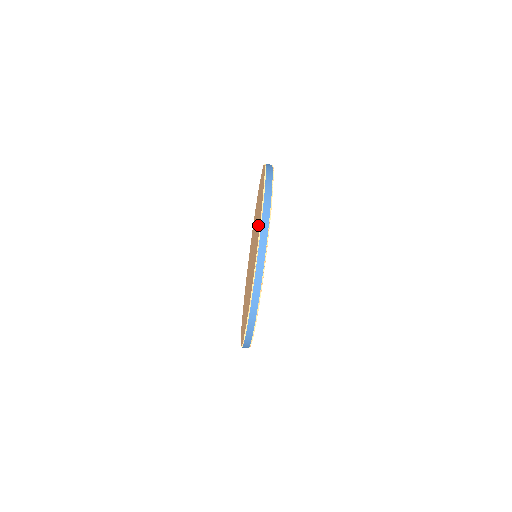
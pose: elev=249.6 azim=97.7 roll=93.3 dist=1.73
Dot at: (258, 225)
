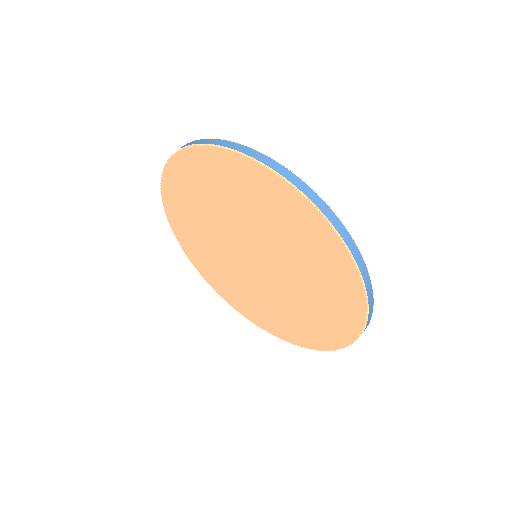
Dot at: (241, 186)
